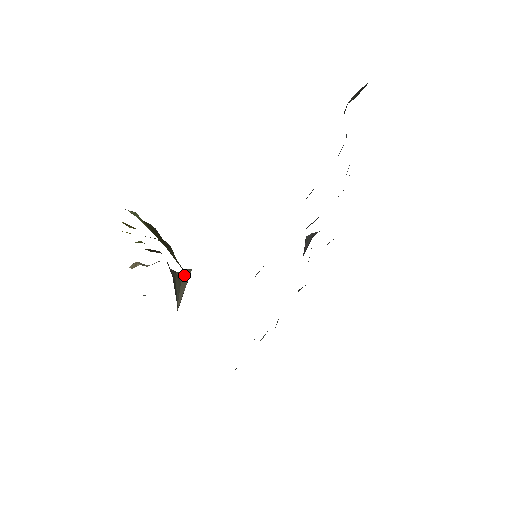
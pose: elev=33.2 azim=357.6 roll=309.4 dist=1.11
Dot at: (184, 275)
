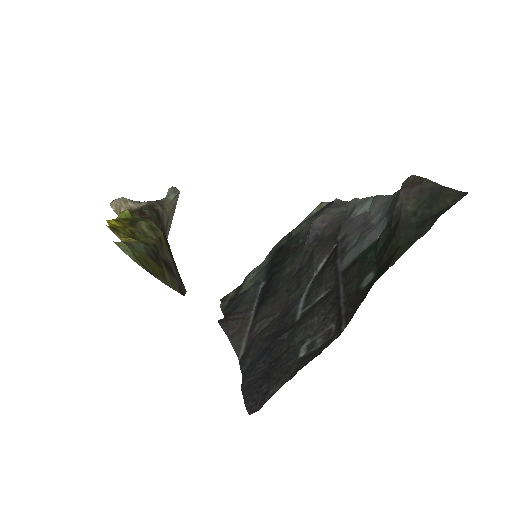
Dot at: (172, 202)
